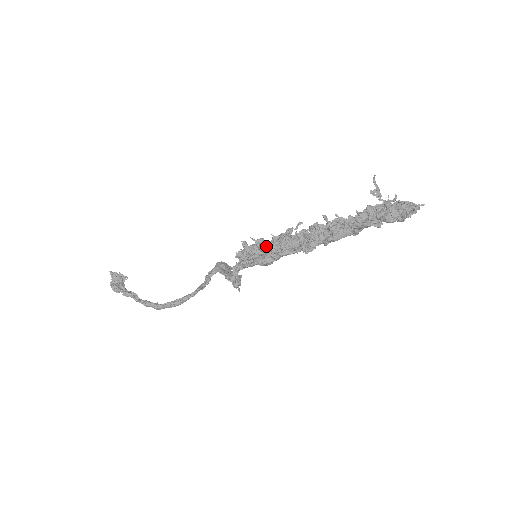
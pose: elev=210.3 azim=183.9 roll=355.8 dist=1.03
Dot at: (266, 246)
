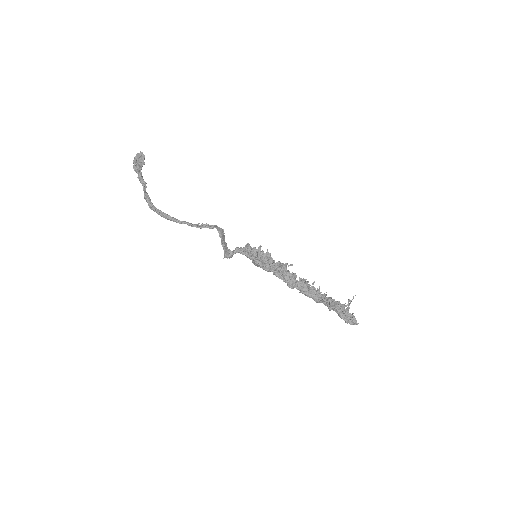
Dot at: (269, 260)
